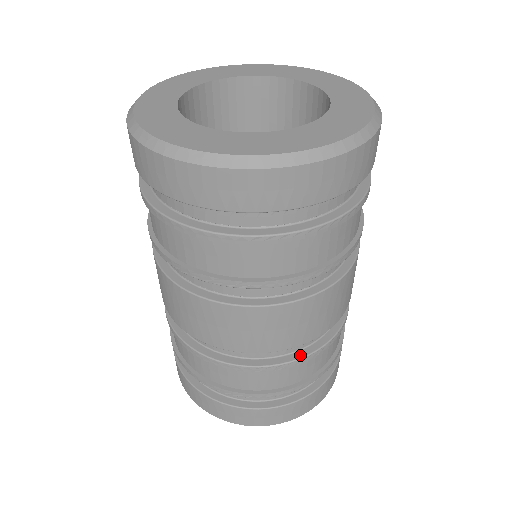
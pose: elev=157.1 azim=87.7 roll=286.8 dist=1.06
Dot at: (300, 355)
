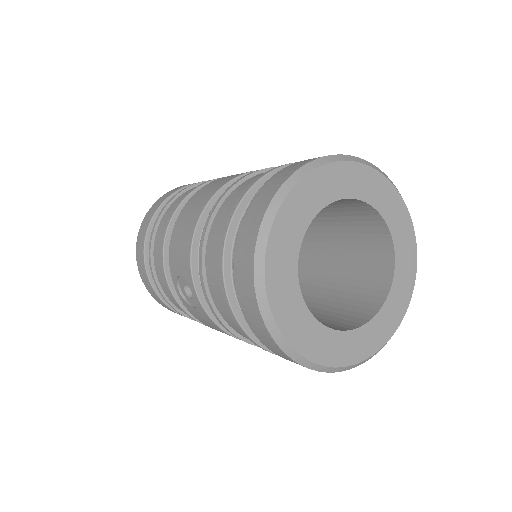
Dot at: occluded
